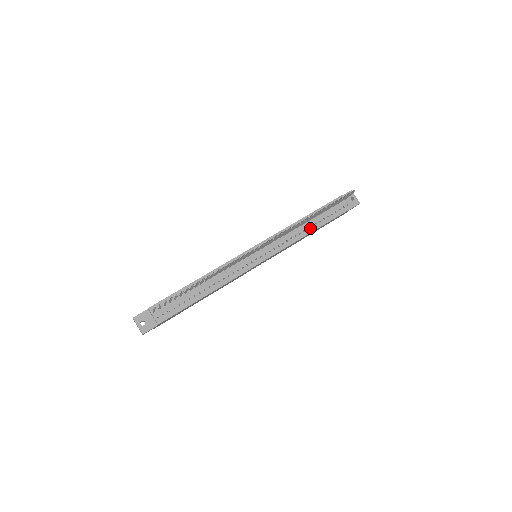
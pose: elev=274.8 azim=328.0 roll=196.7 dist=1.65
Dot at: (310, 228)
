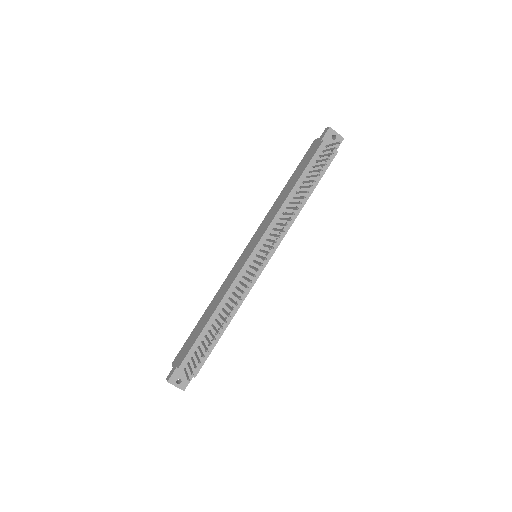
Dot at: (301, 201)
